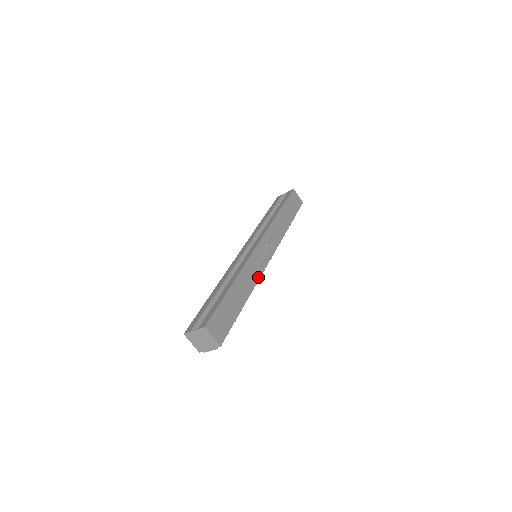
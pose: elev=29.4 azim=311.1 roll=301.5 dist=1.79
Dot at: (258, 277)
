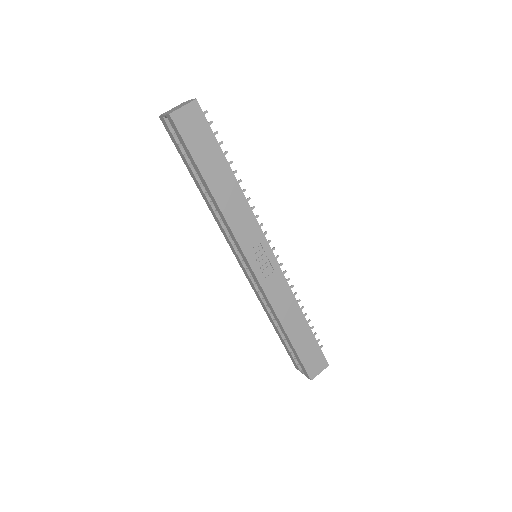
Dot at: (287, 288)
